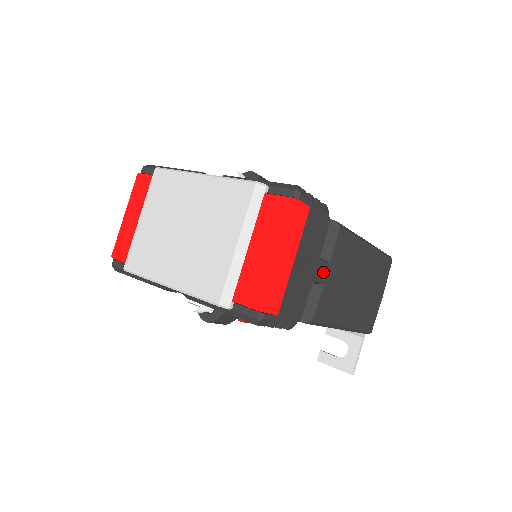
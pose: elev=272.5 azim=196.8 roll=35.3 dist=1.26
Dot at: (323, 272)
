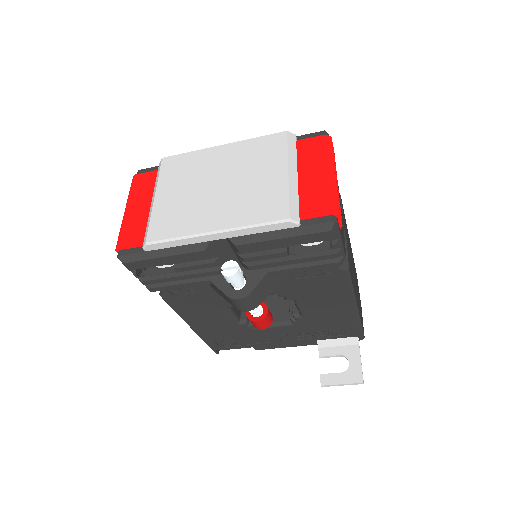
Dot at: (344, 225)
